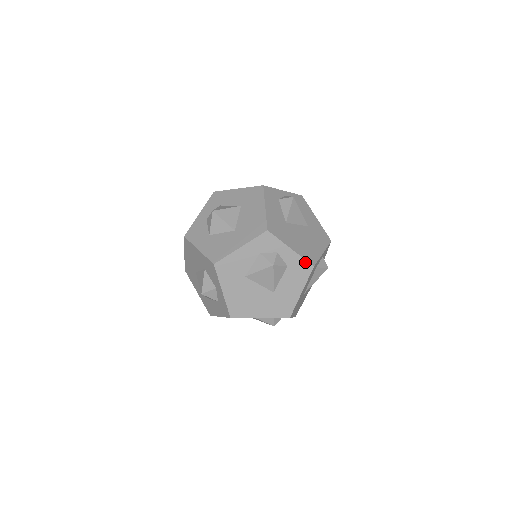
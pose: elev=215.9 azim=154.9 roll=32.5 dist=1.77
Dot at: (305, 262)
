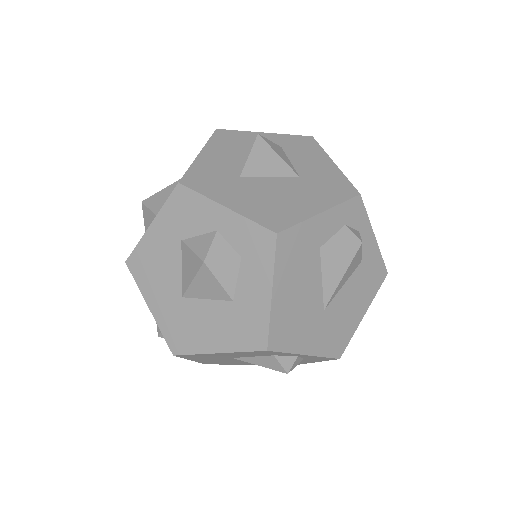
Dot at: (297, 137)
